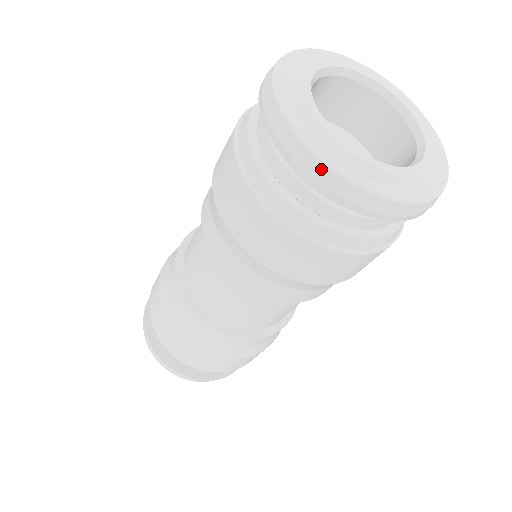
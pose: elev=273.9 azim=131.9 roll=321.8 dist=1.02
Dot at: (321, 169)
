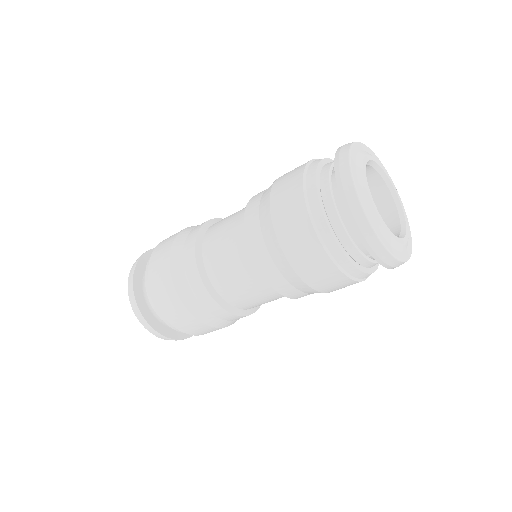
Dot at: (352, 193)
